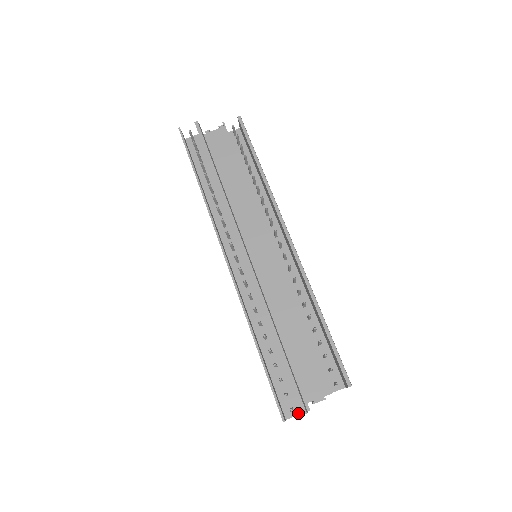
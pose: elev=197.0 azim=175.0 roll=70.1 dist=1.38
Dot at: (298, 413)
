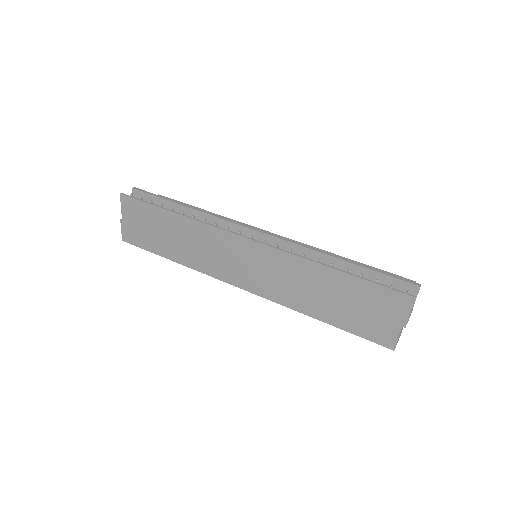
Dot at: occluded
